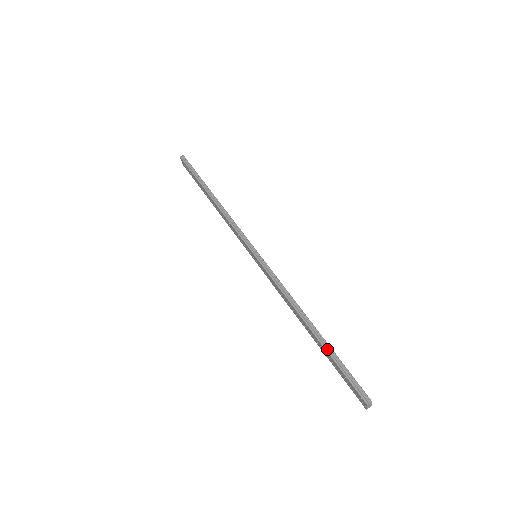
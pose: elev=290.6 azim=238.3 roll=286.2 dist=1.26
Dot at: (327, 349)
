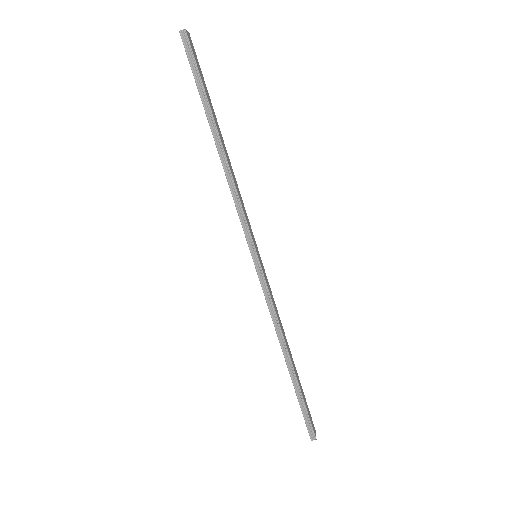
Dot at: (296, 389)
